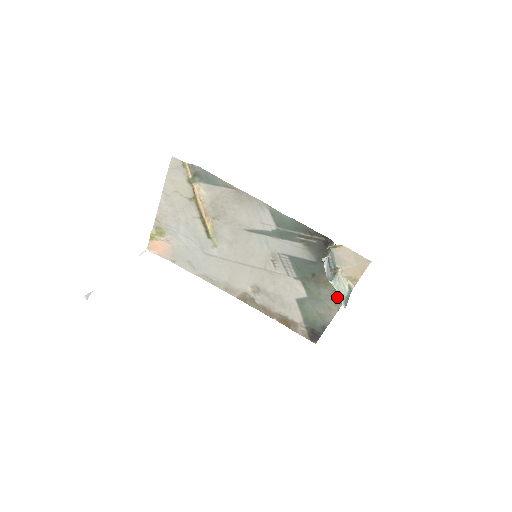
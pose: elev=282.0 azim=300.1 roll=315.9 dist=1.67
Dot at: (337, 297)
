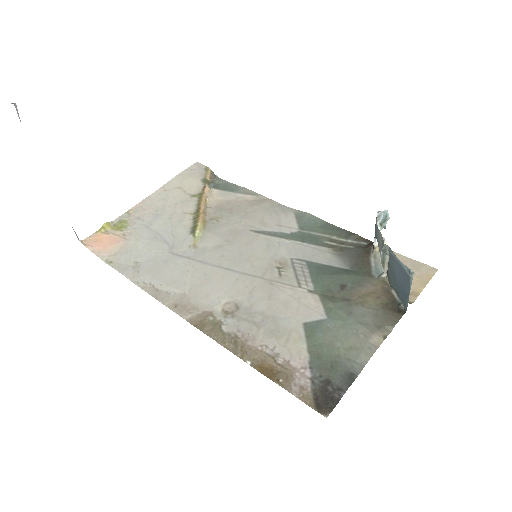
Dot at: (382, 318)
